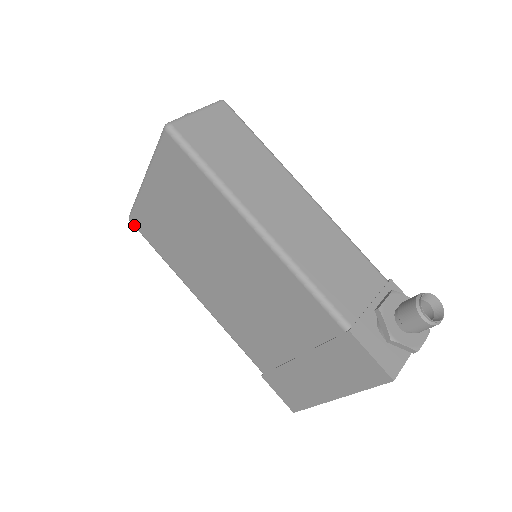
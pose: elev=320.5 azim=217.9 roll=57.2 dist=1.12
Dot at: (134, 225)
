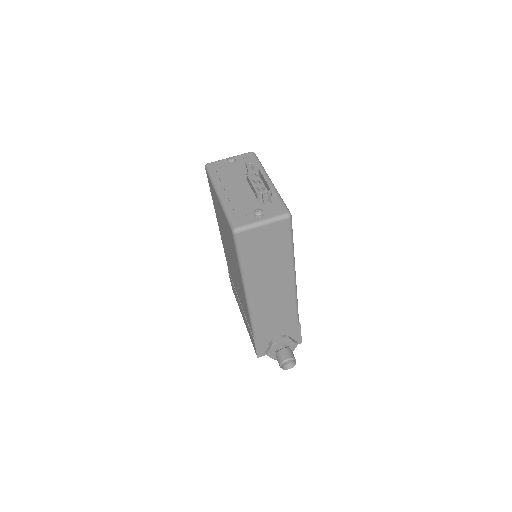
Dot at: (206, 172)
